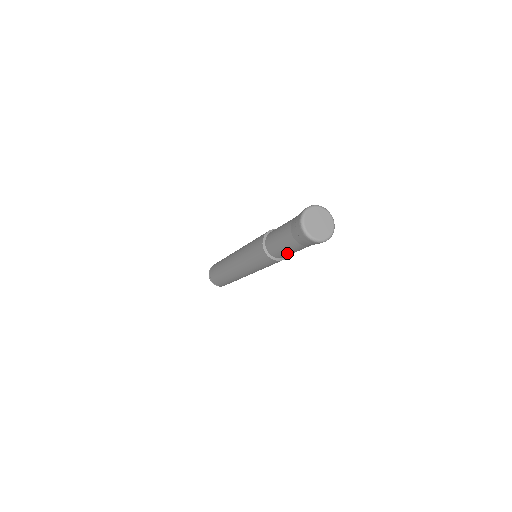
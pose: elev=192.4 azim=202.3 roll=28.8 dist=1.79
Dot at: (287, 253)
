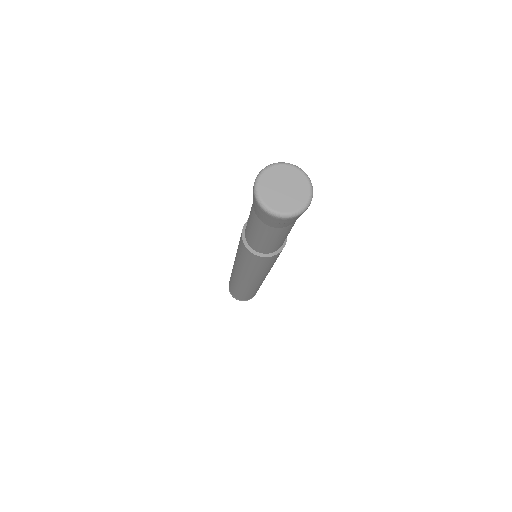
Dot at: (265, 243)
